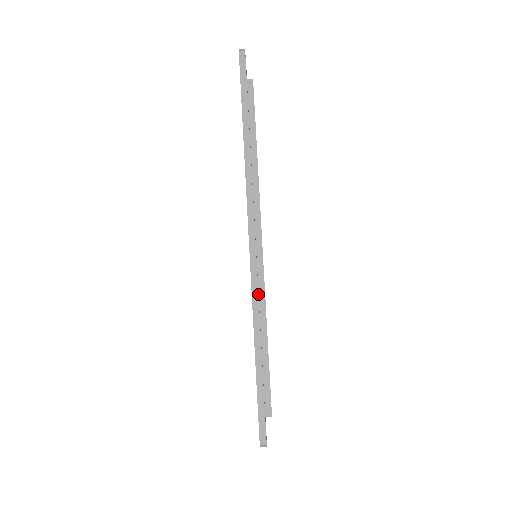
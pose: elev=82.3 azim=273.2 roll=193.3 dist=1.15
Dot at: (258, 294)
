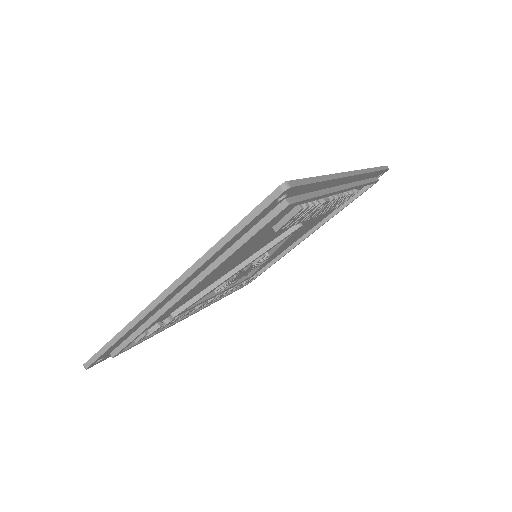
Dot at: (342, 177)
